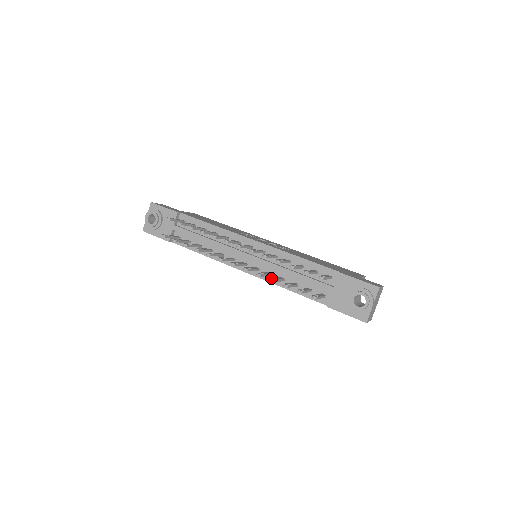
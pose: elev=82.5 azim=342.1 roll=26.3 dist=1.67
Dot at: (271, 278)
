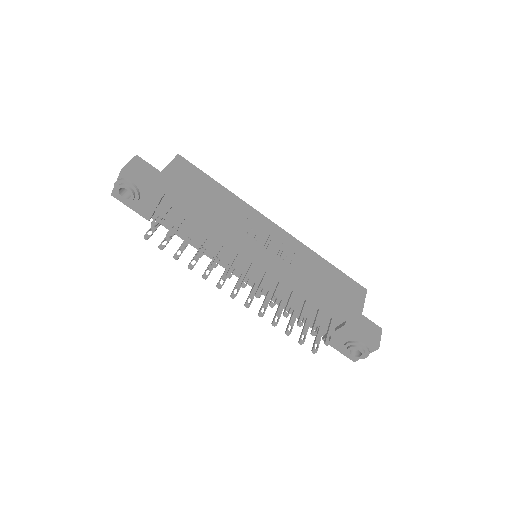
Dot at: (274, 322)
